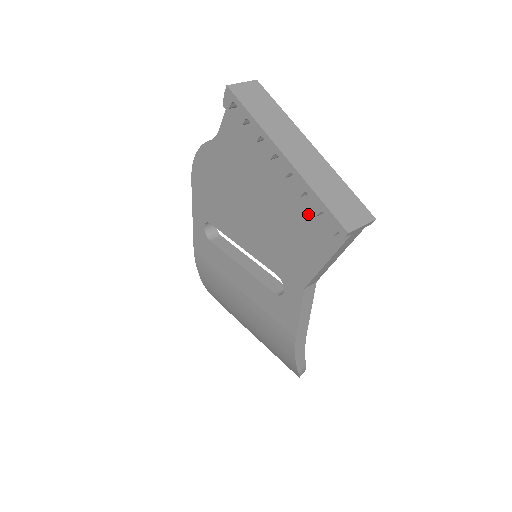
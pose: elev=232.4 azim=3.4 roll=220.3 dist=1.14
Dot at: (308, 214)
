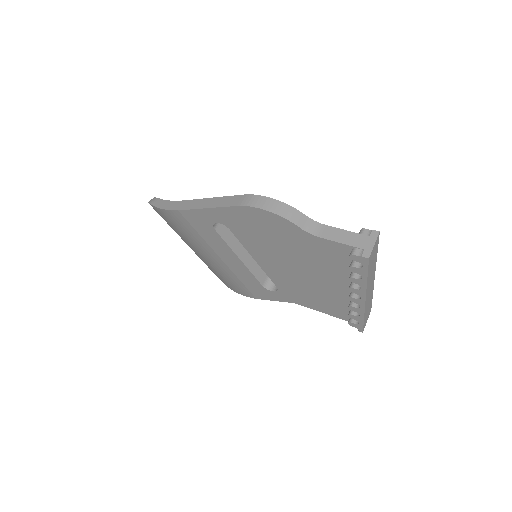
Dot at: (342, 305)
